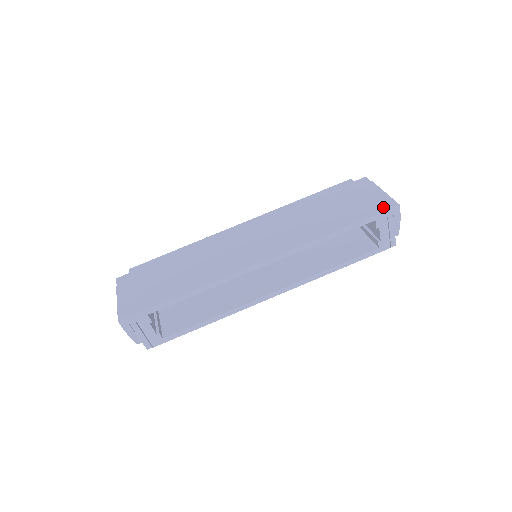
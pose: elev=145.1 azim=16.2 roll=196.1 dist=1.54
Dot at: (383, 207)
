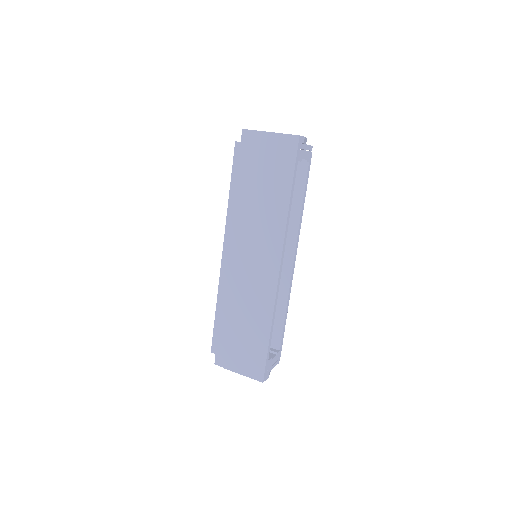
Dot at: (292, 149)
